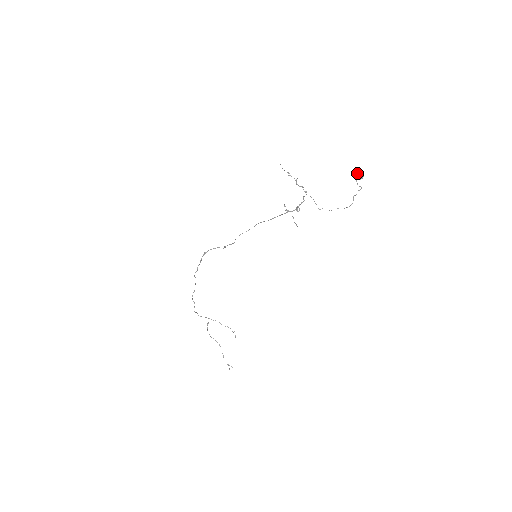
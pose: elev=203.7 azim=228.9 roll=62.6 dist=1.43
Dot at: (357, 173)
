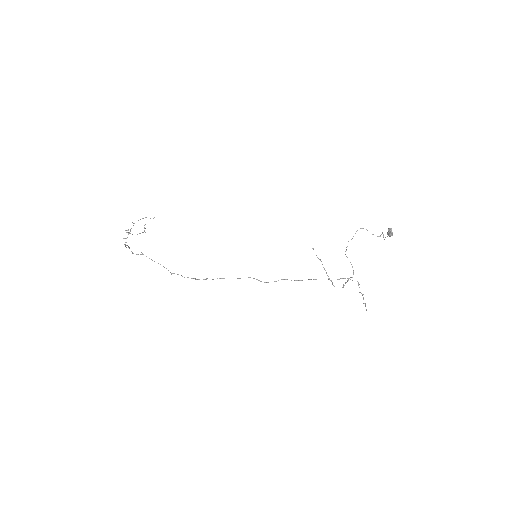
Dot at: occluded
